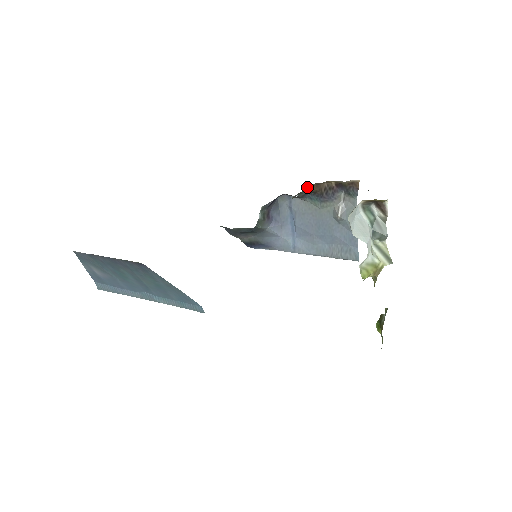
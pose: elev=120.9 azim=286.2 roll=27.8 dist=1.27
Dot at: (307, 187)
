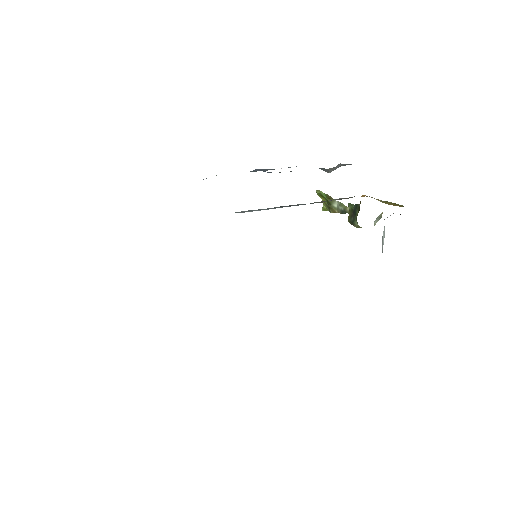
Dot at: occluded
